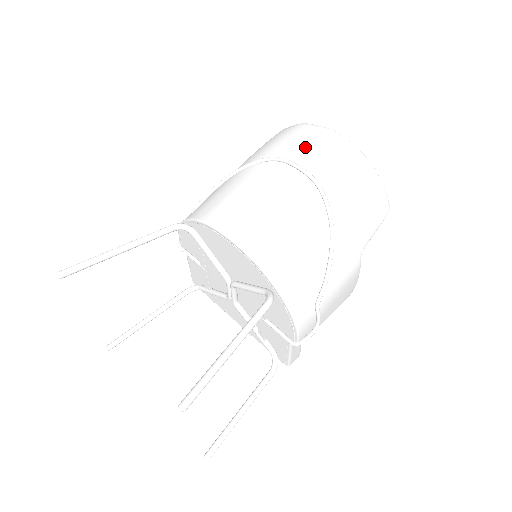
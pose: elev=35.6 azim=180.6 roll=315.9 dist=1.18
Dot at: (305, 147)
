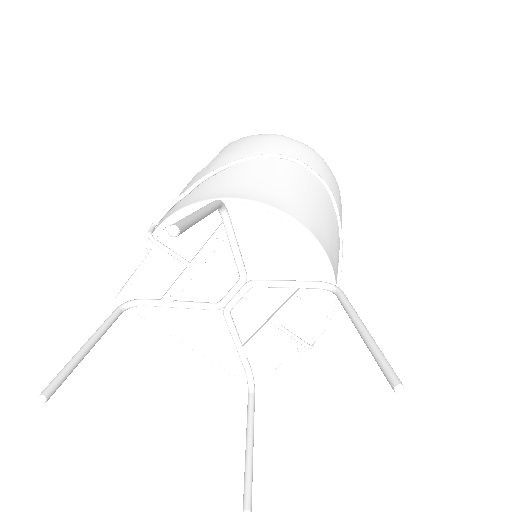
Dot at: (304, 154)
